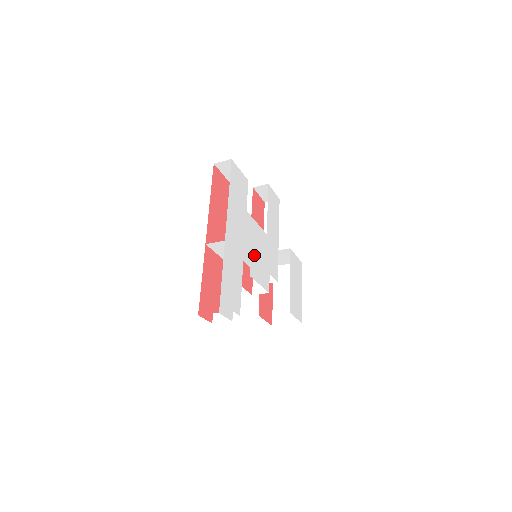
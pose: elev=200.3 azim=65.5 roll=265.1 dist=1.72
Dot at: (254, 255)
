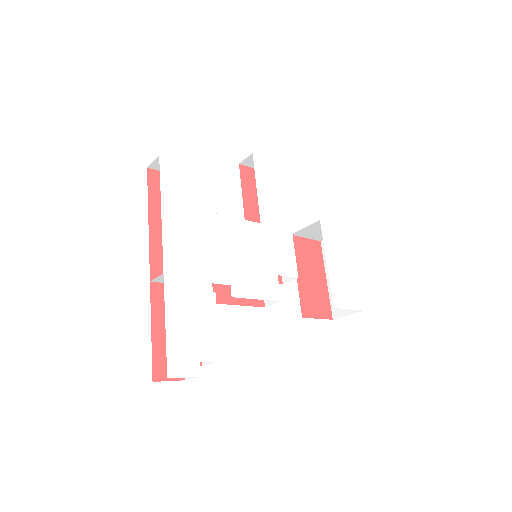
Dot at: (236, 264)
